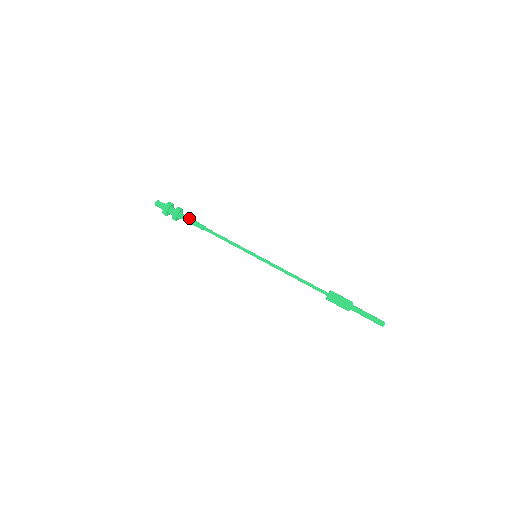
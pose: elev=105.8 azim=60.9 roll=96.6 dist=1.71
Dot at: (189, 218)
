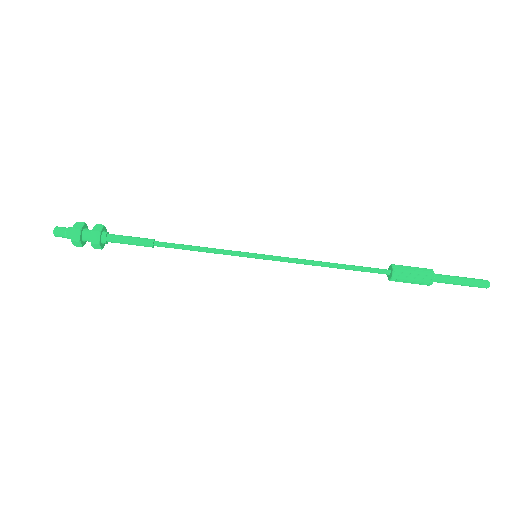
Dot at: (121, 237)
